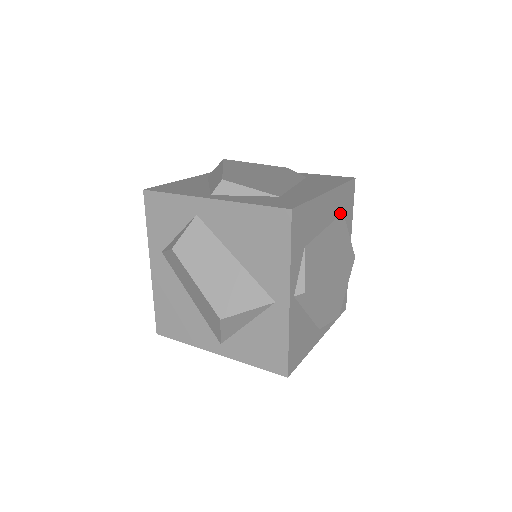
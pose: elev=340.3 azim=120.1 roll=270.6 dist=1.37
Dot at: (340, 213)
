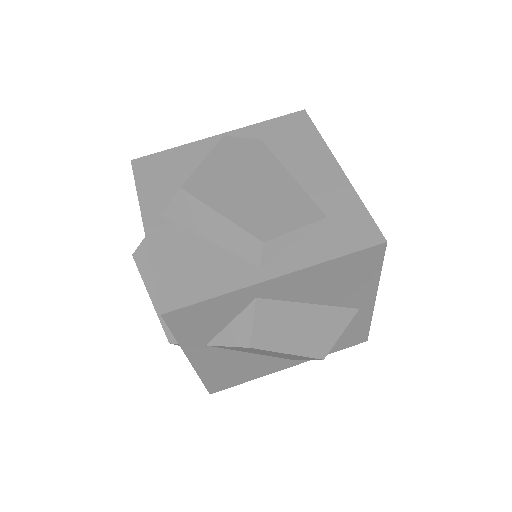
Dot at: occluded
